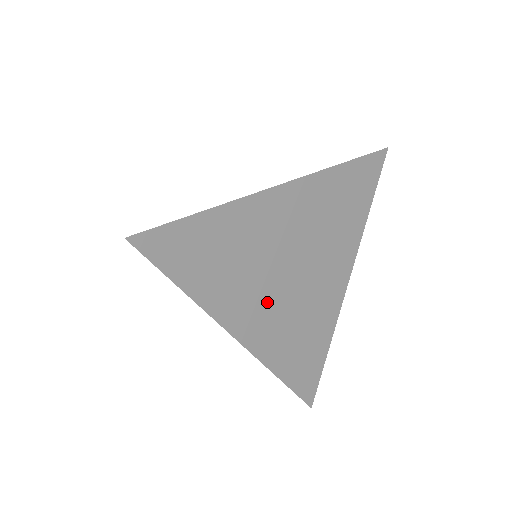
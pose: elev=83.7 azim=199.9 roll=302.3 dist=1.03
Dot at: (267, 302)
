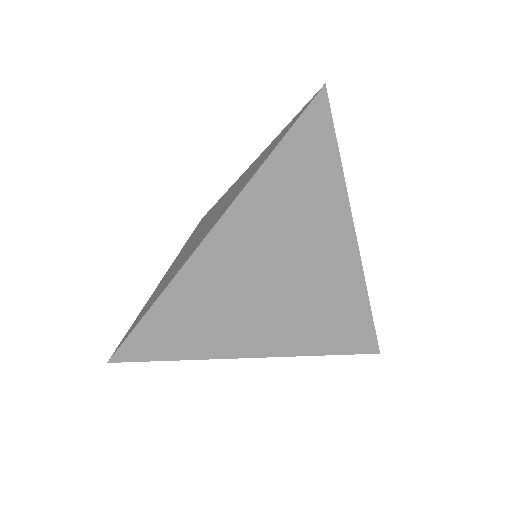
Dot at: (274, 314)
